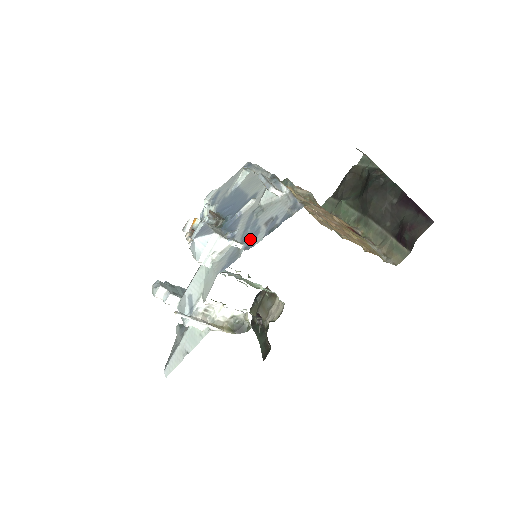
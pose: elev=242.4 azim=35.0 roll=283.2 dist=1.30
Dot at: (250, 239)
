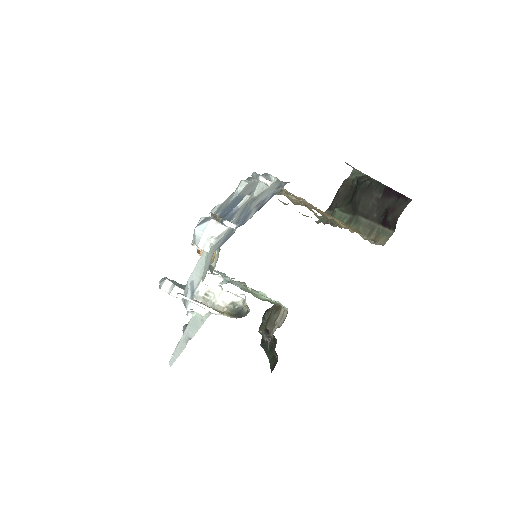
Dot at: (243, 220)
